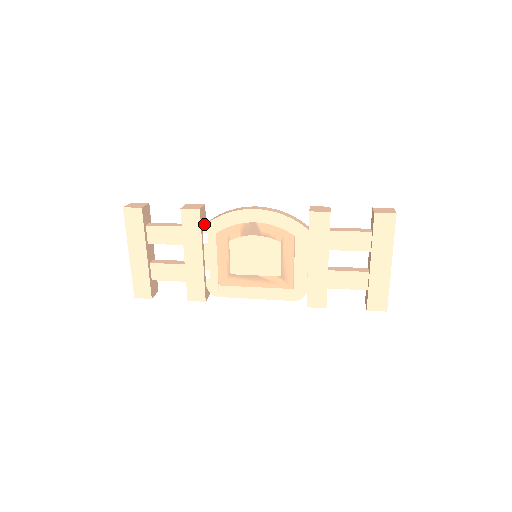
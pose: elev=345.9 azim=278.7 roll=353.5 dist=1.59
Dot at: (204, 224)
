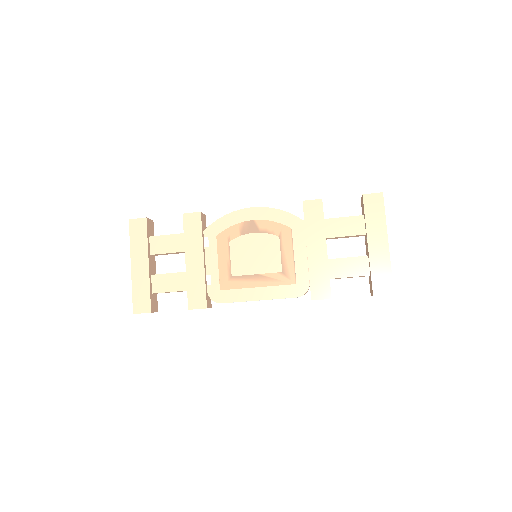
Dot at: occluded
